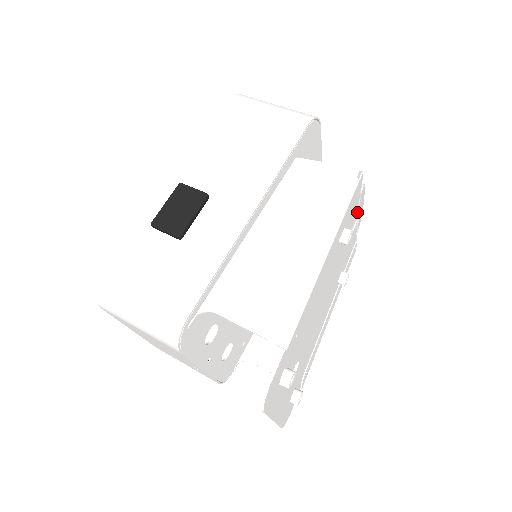
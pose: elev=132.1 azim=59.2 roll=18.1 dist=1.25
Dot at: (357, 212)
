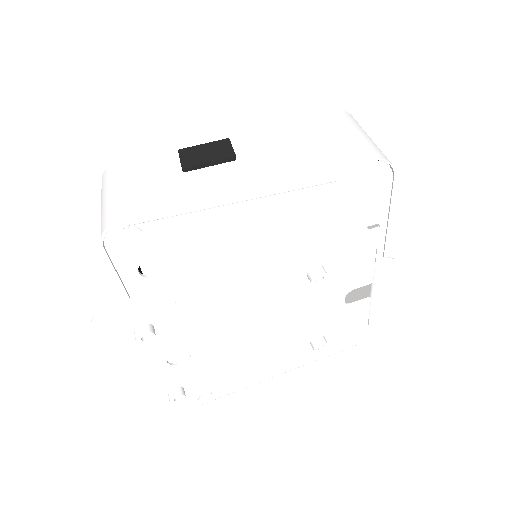
Dot at: (369, 282)
